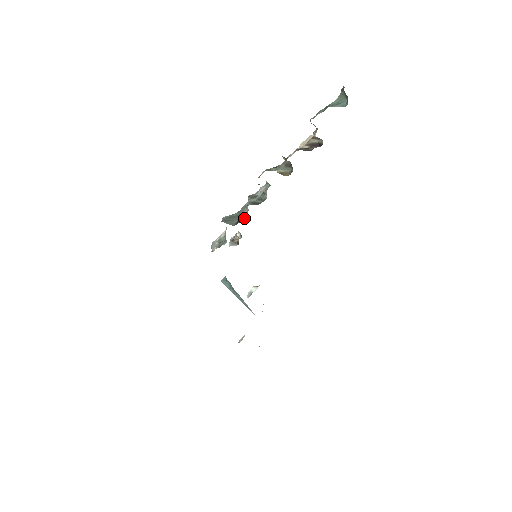
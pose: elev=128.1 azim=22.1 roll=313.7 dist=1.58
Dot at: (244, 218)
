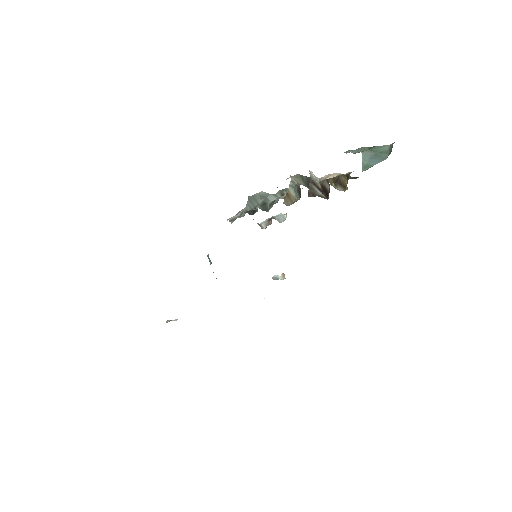
Dot at: (256, 211)
